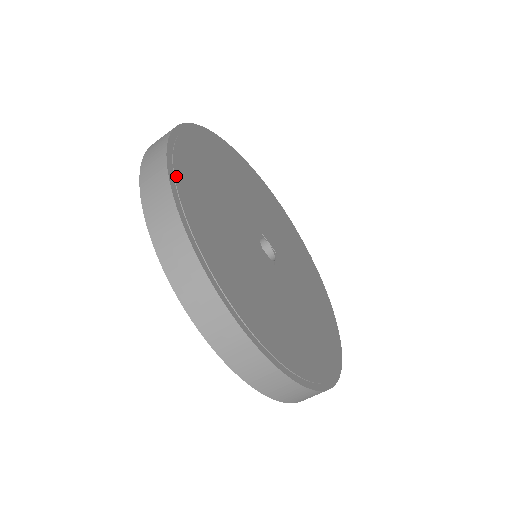
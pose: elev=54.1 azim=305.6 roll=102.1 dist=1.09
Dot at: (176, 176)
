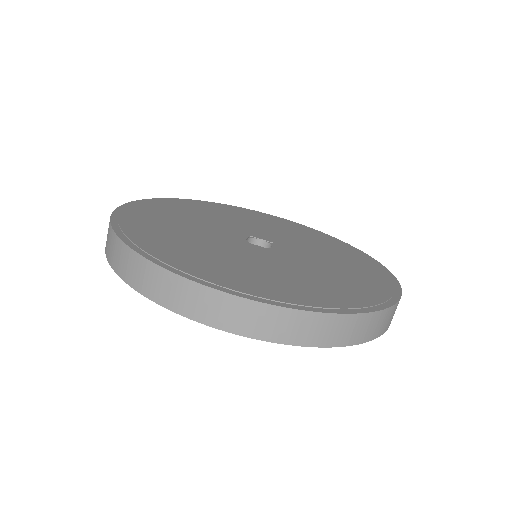
Dot at: (121, 225)
